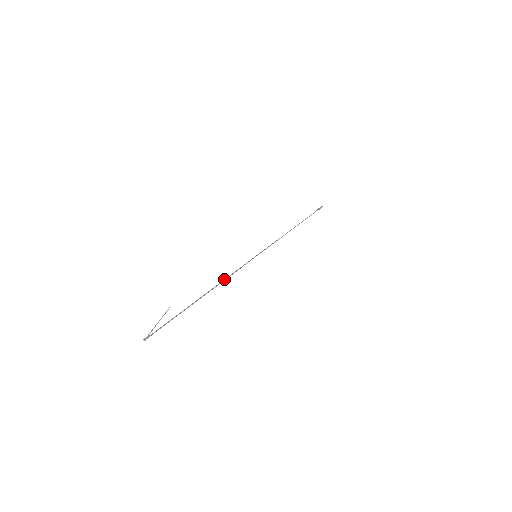
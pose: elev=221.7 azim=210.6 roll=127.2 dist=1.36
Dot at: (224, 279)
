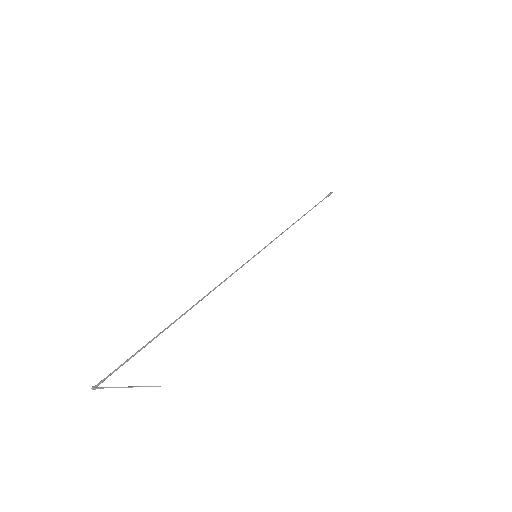
Dot at: (214, 288)
